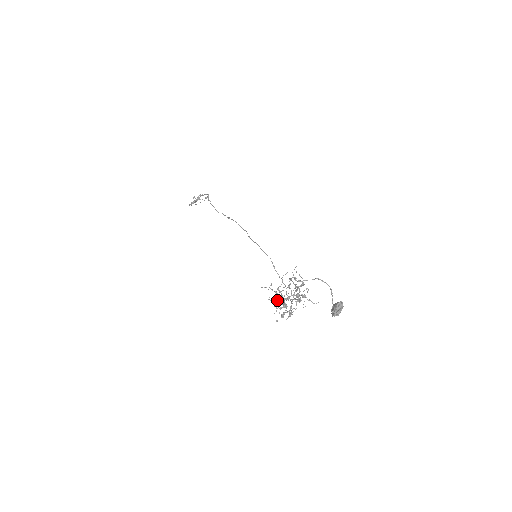
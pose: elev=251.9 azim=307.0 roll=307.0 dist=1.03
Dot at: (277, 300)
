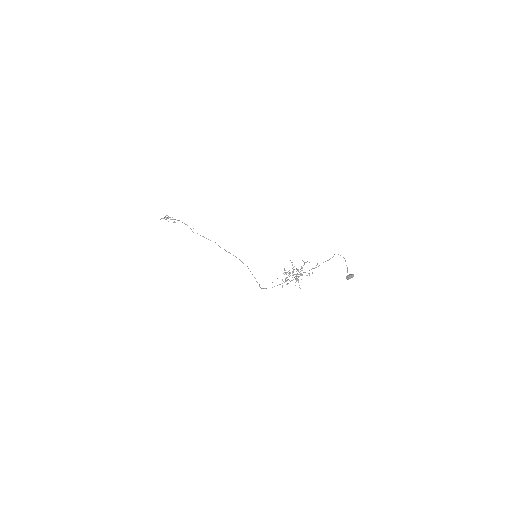
Dot at: (301, 267)
